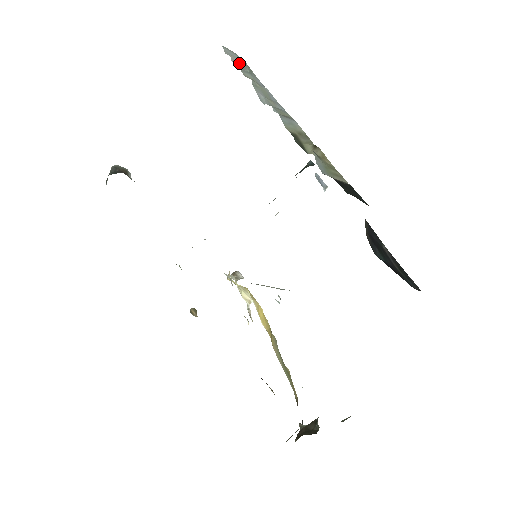
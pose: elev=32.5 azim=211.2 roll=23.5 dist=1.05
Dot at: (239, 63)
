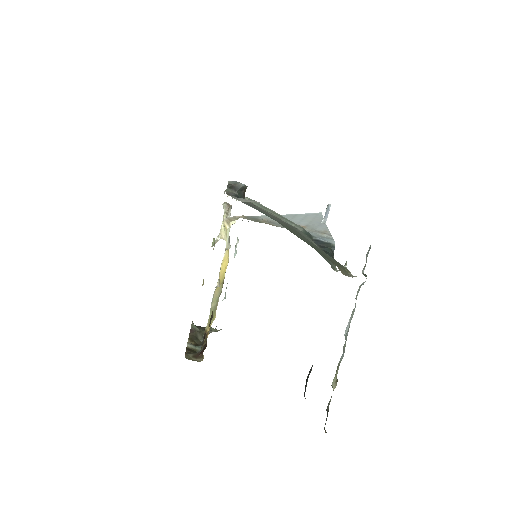
Dot at: (364, 269)
